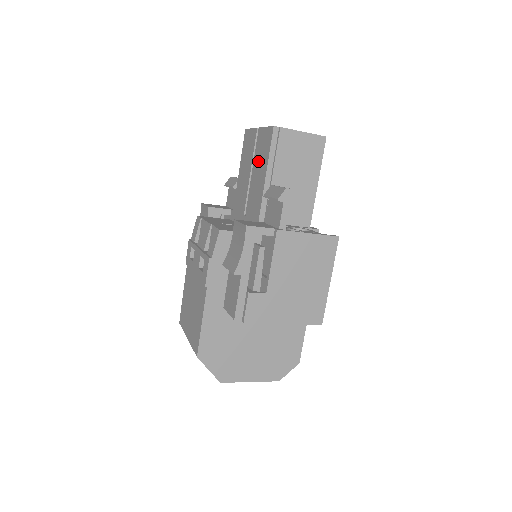
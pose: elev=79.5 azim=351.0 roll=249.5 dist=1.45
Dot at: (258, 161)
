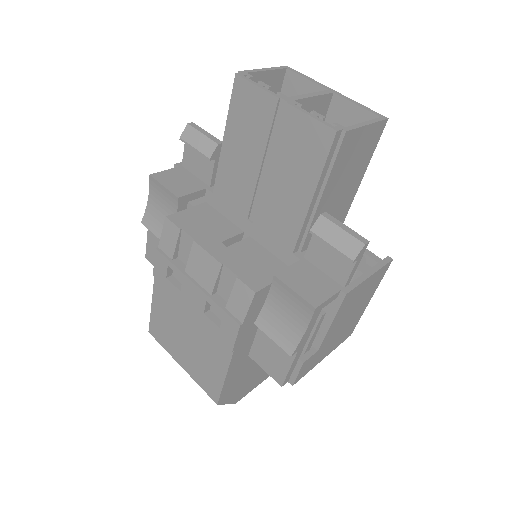
Dot at: (287, 162)
